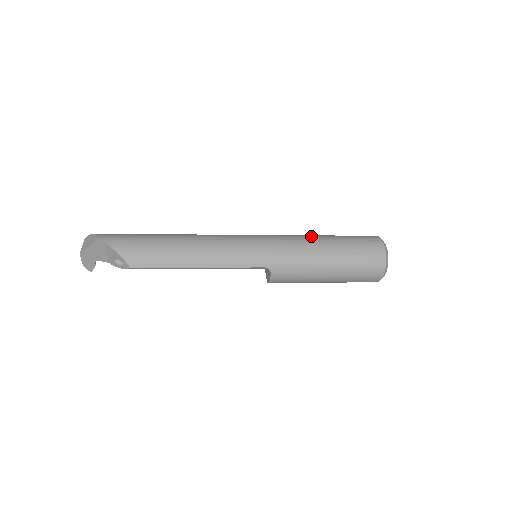
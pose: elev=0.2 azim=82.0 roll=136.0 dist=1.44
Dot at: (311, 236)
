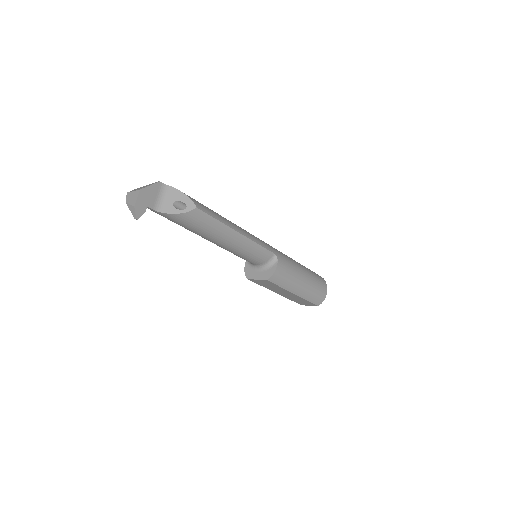
Dot at: occluded
